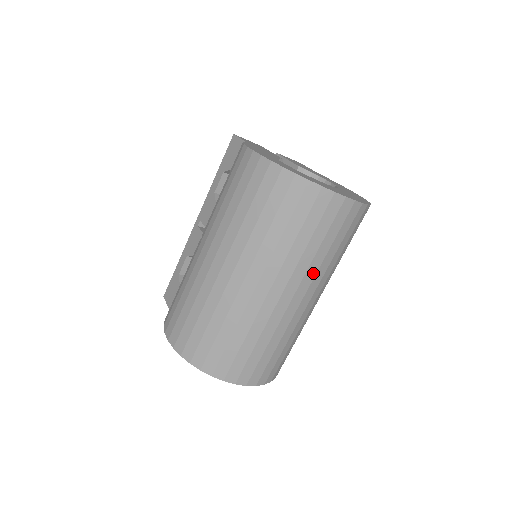
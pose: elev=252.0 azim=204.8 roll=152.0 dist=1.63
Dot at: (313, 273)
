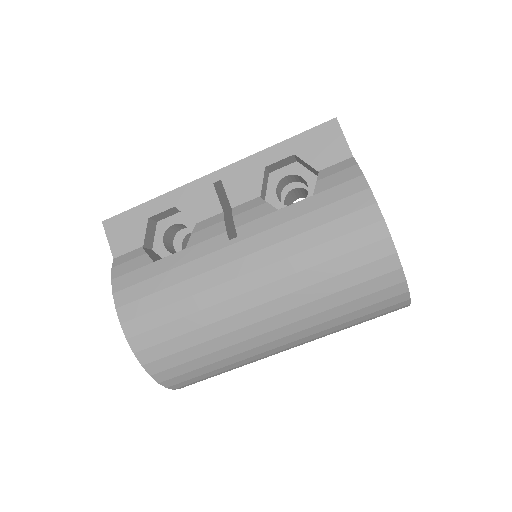
Dot at: occluded
